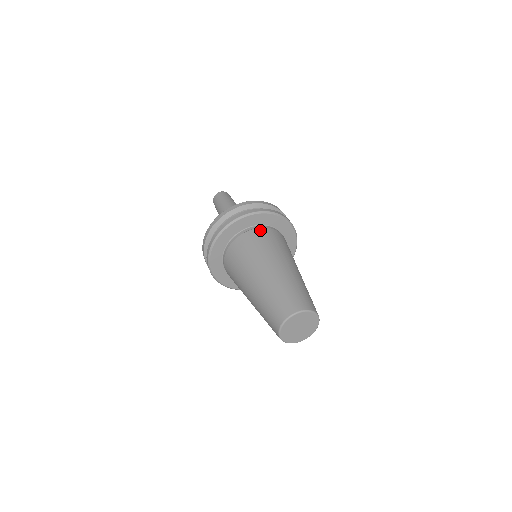
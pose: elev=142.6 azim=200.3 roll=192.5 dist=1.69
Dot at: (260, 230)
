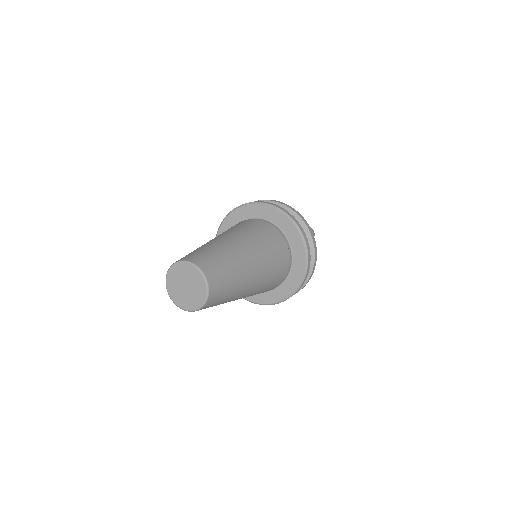
Dot at: (270, 226)
